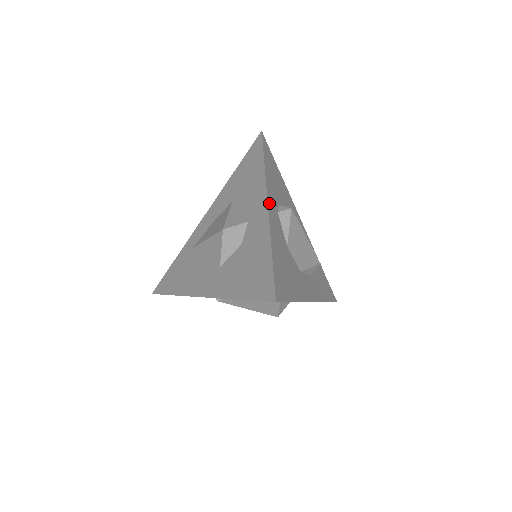
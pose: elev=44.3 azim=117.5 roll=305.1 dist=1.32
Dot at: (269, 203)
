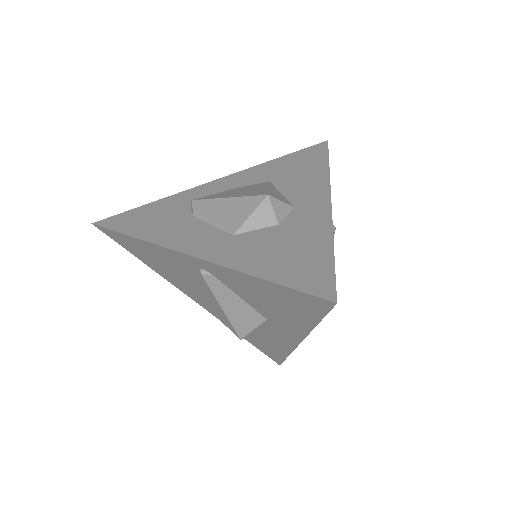
Dot at: occluded
